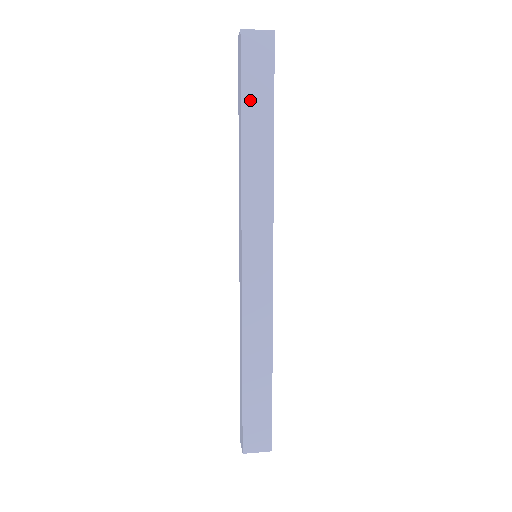
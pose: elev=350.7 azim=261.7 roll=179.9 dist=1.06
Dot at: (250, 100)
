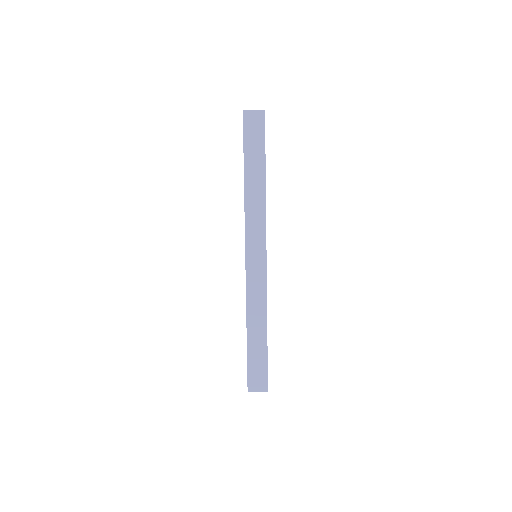
Dot at: (250, 154)
